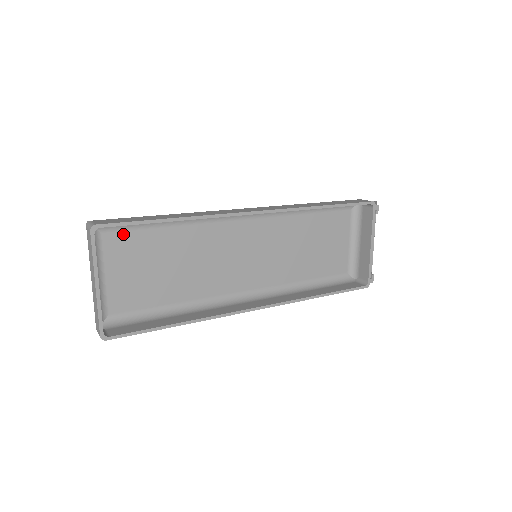
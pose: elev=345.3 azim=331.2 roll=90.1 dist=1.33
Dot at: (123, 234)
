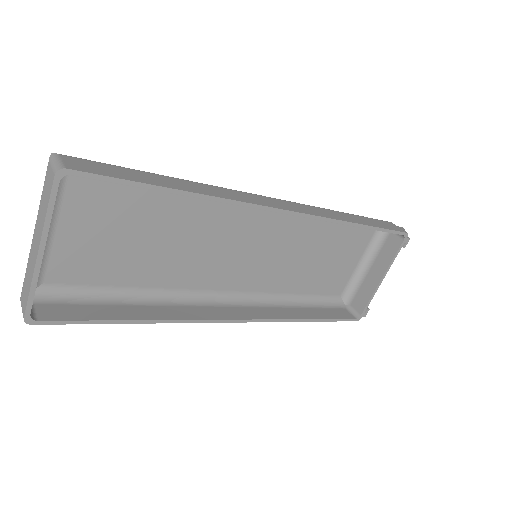
Dot at: (99, 184)
